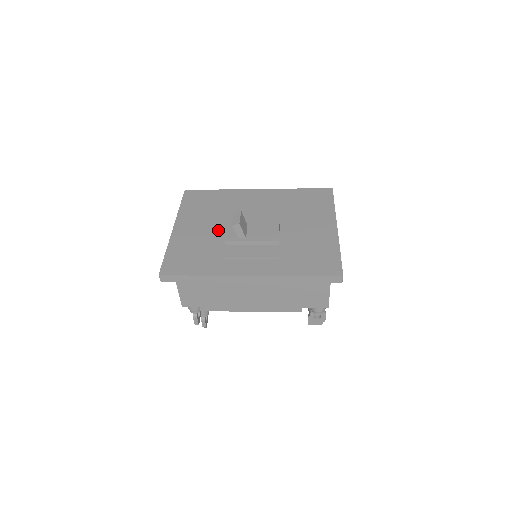
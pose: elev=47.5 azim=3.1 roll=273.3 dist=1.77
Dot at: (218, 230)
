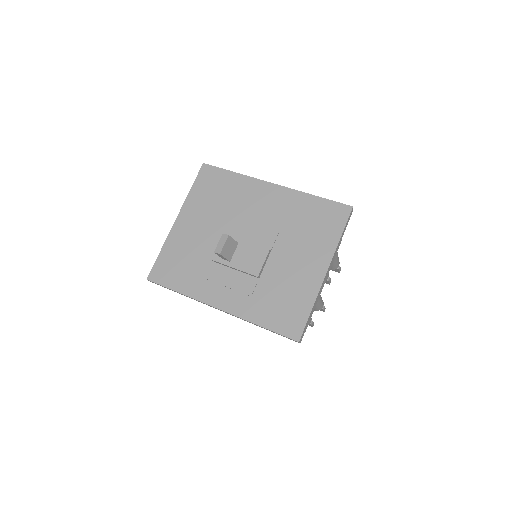
Dot at: (213, 237)
